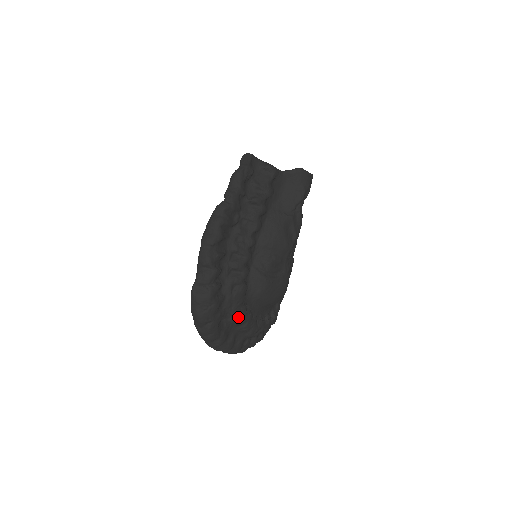
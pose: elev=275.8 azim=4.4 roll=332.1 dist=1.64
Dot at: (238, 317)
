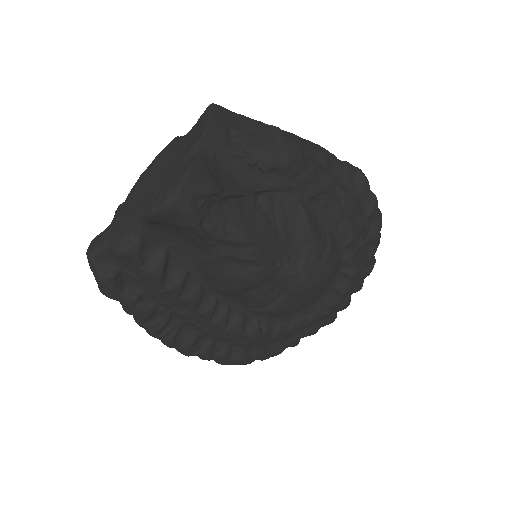
Dot at: (284, 336)
